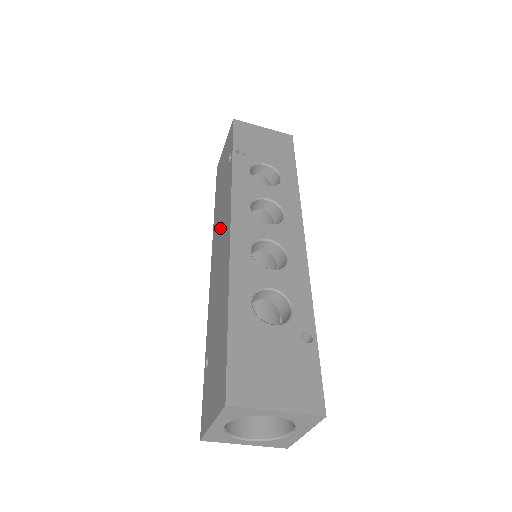
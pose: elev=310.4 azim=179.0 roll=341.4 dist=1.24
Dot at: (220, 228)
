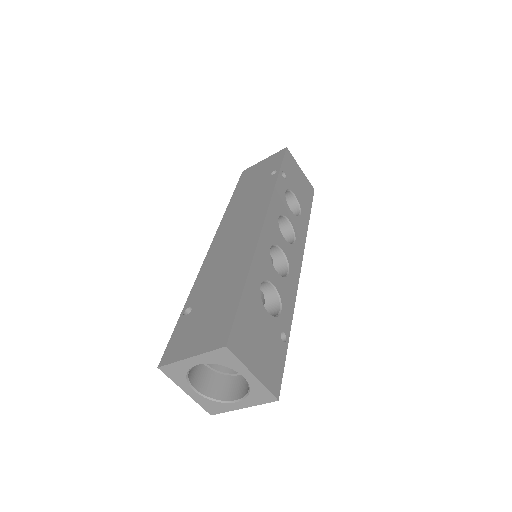
Dot at: (241, 217)
